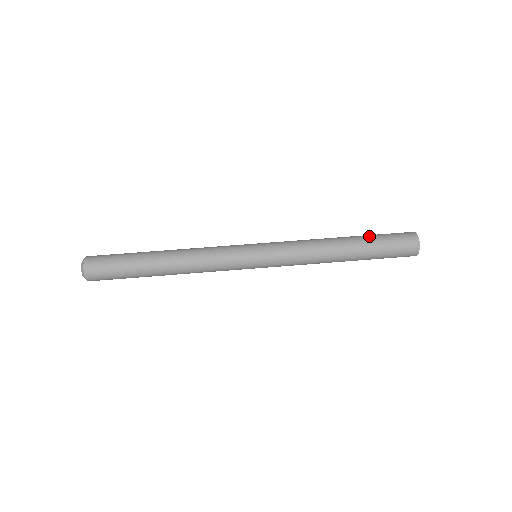
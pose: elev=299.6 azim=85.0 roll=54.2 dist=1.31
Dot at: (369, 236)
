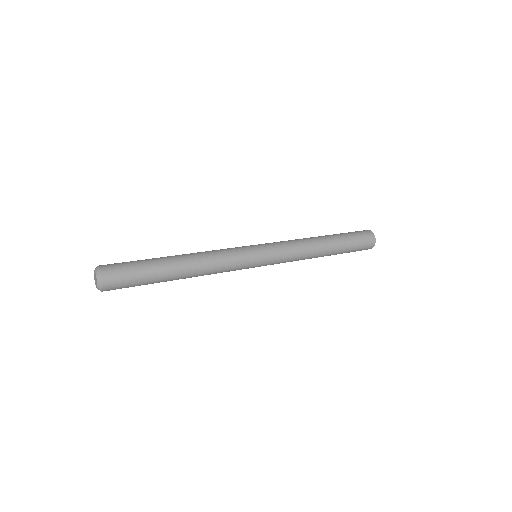
Dot at: occluded
